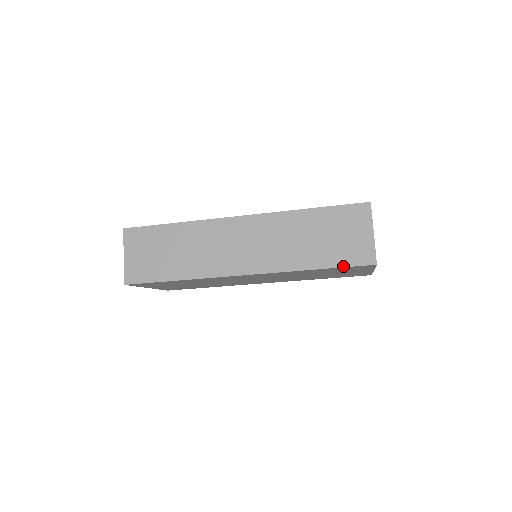
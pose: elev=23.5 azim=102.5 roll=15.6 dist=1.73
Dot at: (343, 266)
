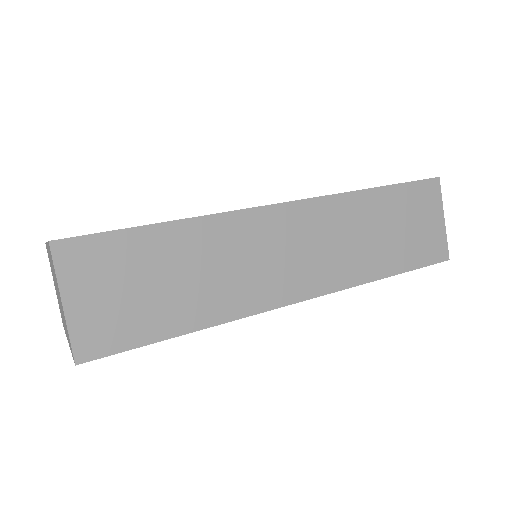
Dot at: (418, 267)
